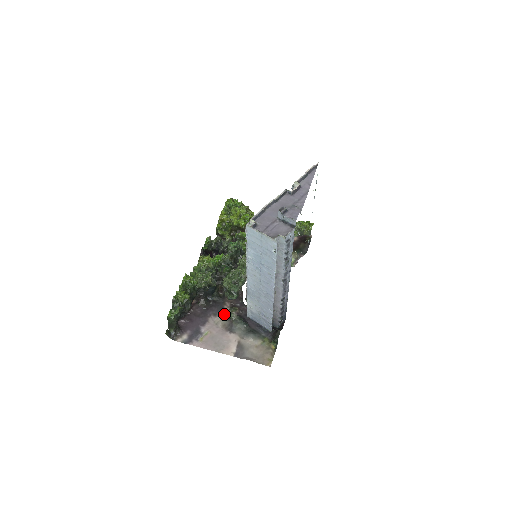
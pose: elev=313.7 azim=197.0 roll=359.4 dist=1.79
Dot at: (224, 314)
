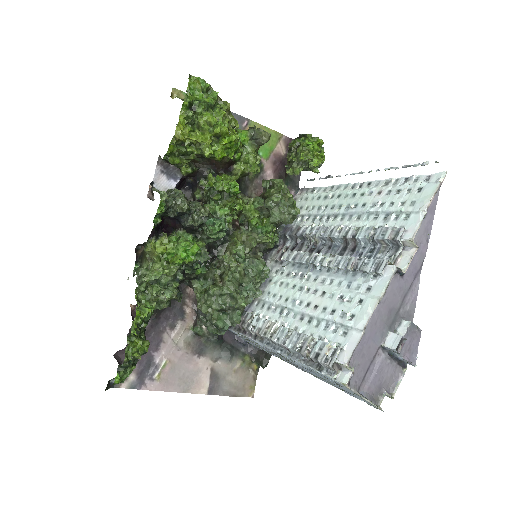
Dot at: (186, 324)
